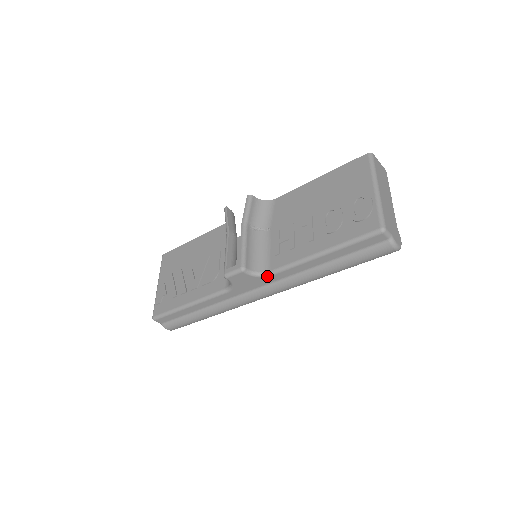
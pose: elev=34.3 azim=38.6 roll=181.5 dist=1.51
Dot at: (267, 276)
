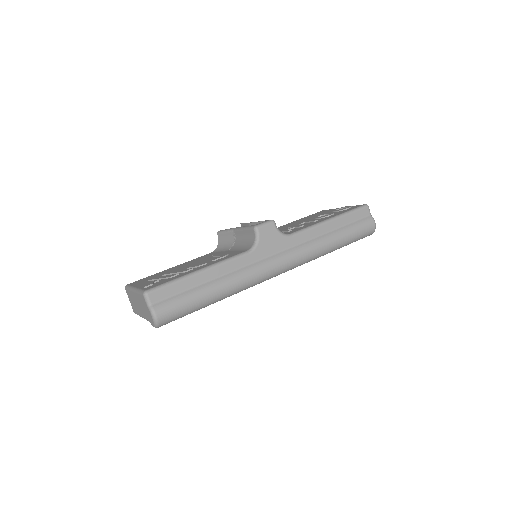
Dot at: (289, 236)
